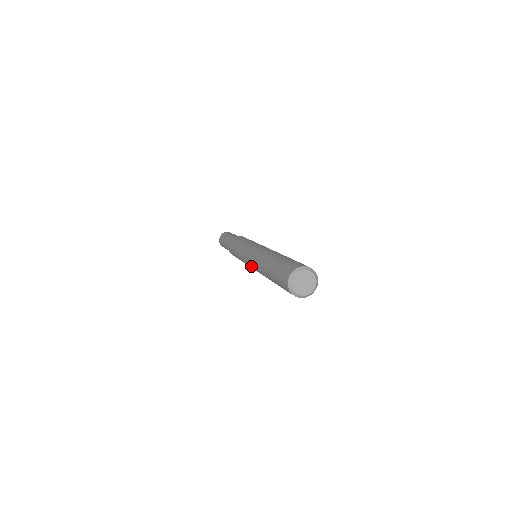
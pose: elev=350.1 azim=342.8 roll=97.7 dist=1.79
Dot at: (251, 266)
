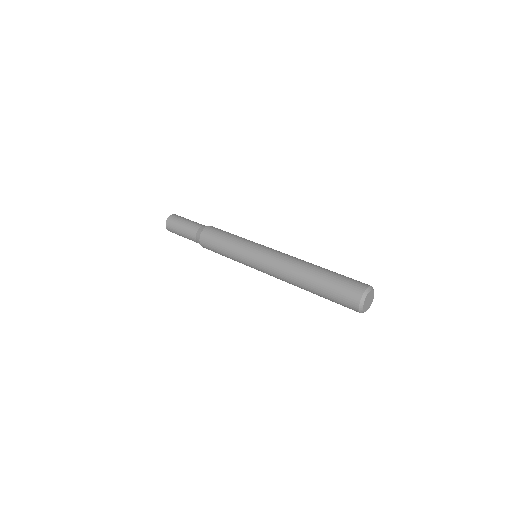
Dot at: (263, 263)
